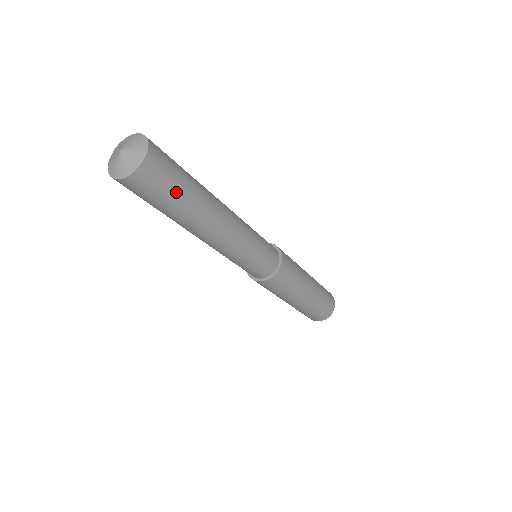
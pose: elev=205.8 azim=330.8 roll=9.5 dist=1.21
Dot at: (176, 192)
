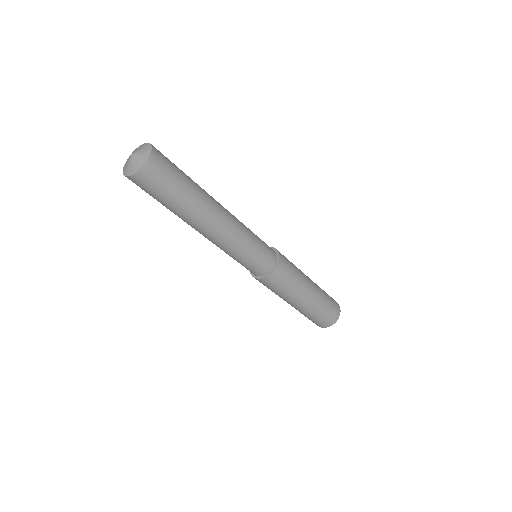
Dot at: (178, 185)
